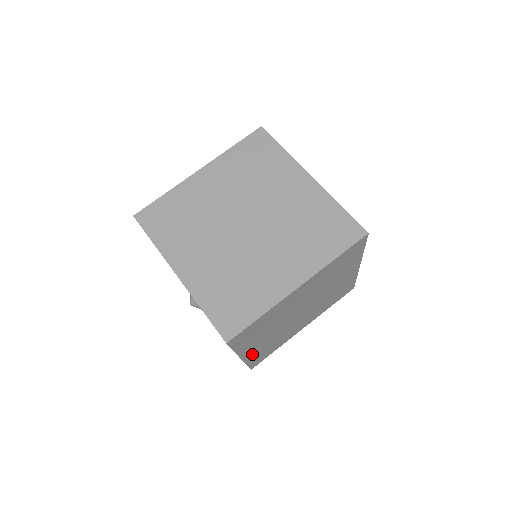
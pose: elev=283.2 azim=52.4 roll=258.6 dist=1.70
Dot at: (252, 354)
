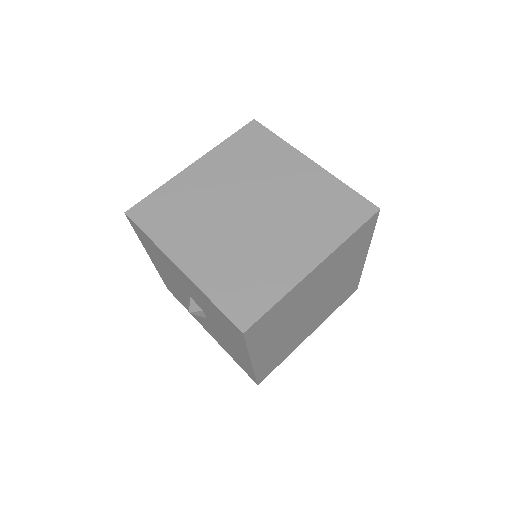
Dot at: (262, 360)
